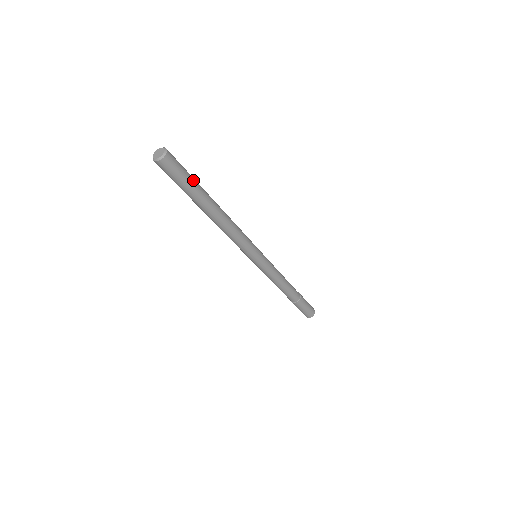
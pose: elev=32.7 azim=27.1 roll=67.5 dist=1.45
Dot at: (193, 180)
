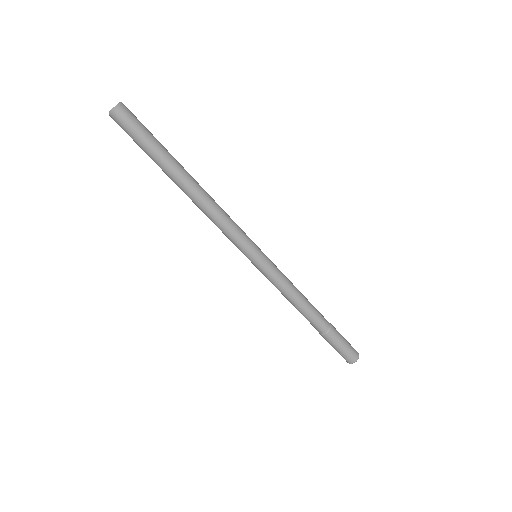
Dot at: (154, 143)
